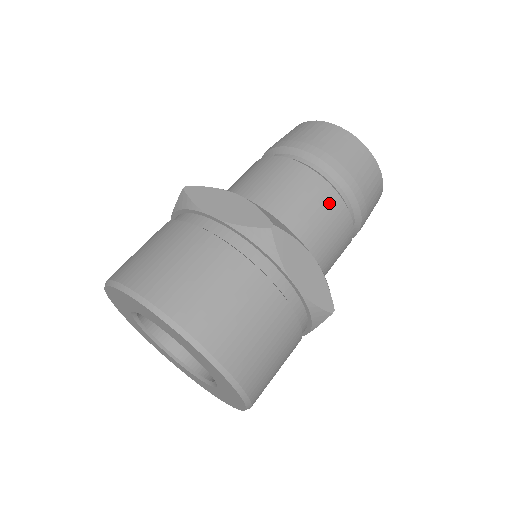
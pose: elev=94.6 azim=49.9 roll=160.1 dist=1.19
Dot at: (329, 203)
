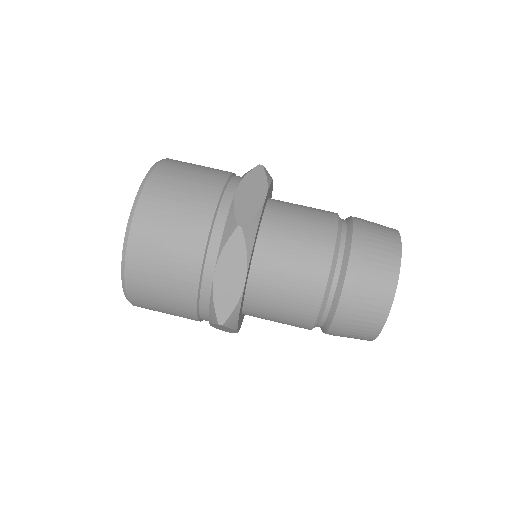
Dot at: (299, 325)
